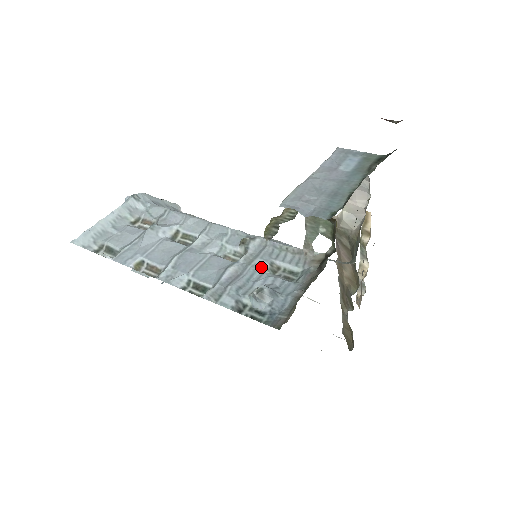
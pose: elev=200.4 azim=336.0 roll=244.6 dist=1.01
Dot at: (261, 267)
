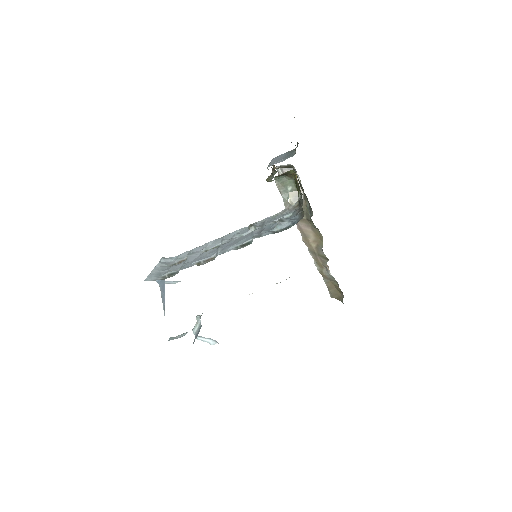
Dot at: (270, 224)
